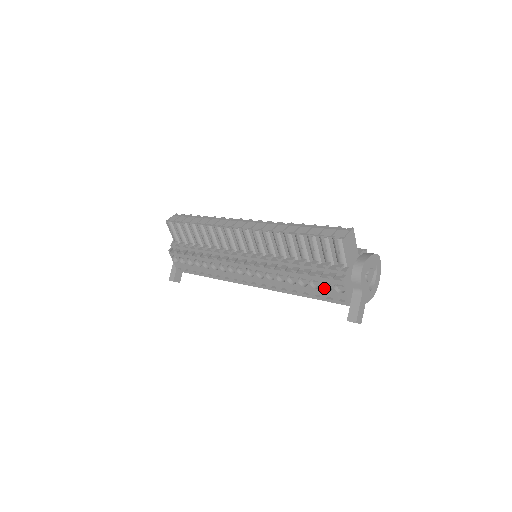
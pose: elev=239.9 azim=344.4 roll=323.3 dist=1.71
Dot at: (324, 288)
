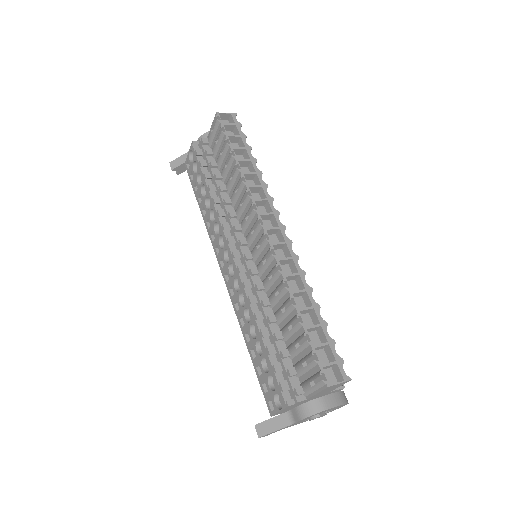
Dot at: (269, 379)
